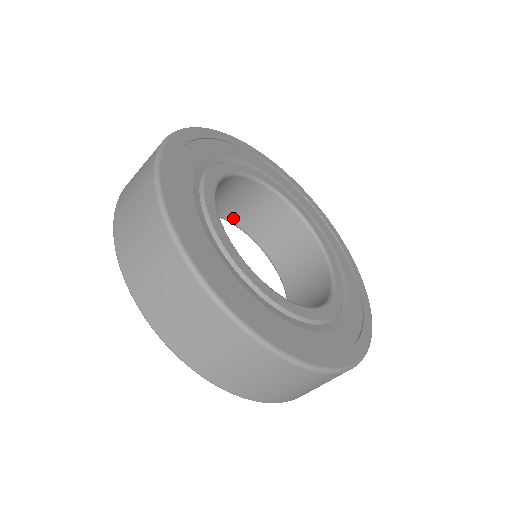
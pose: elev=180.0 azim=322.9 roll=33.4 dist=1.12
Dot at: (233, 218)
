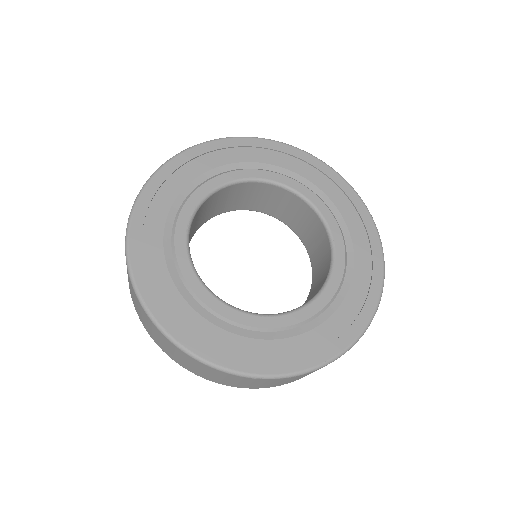
Dot at: (260, 209)
